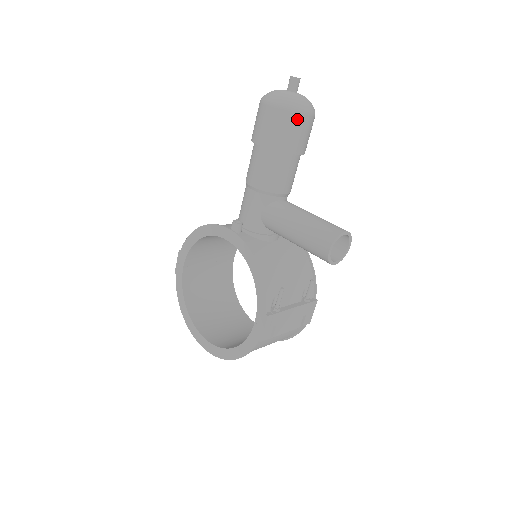
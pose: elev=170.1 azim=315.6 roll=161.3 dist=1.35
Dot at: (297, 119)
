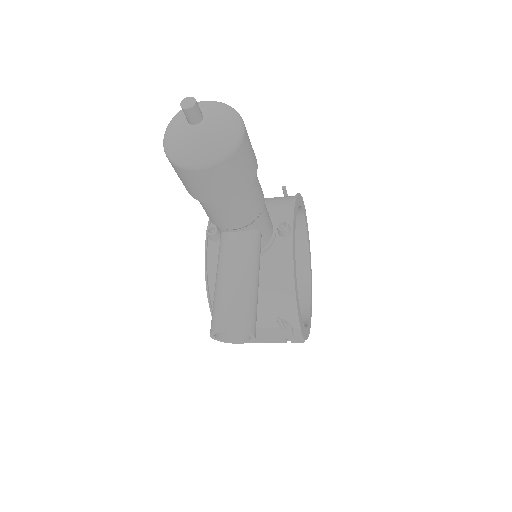
Dot at: (185, 173)
